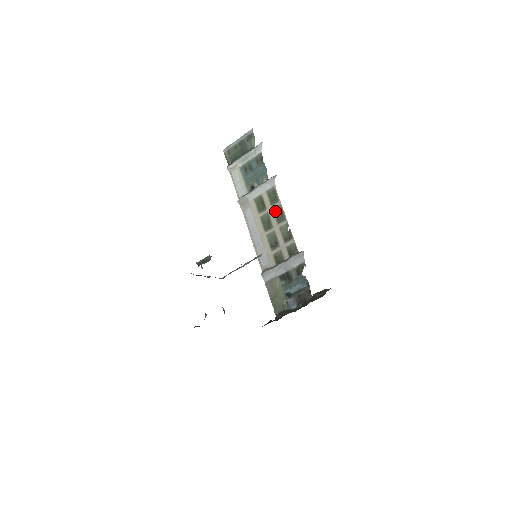
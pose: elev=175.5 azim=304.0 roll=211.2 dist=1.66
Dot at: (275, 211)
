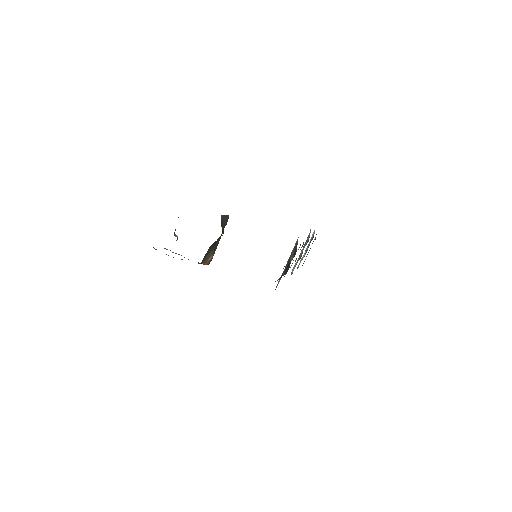
Dot at: occluded
